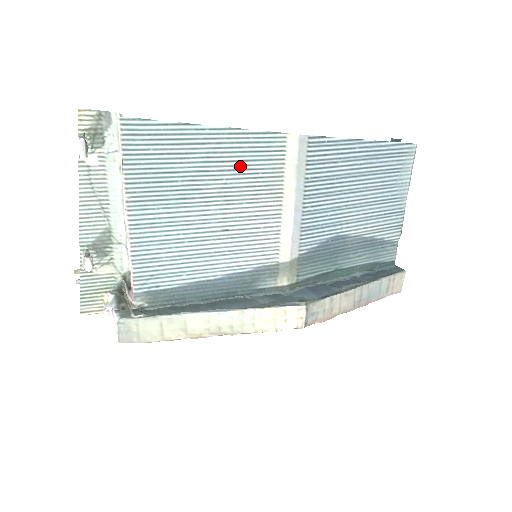
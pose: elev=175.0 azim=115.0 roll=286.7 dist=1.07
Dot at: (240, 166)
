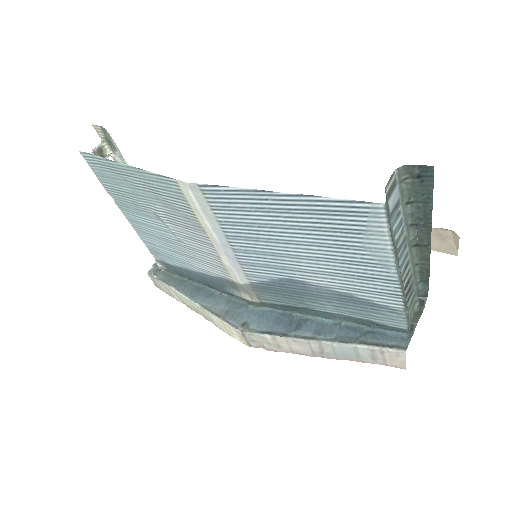
Dot at: (161, 198)
